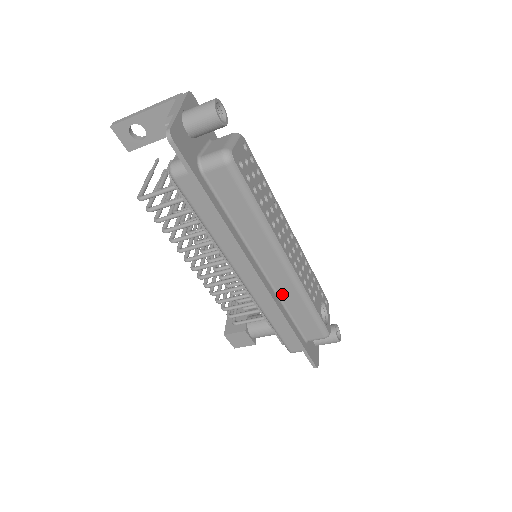
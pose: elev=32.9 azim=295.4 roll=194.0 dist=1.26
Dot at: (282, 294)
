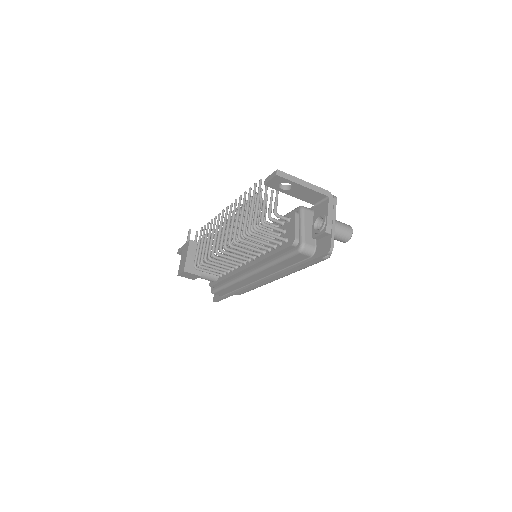
Dot at: occluded
